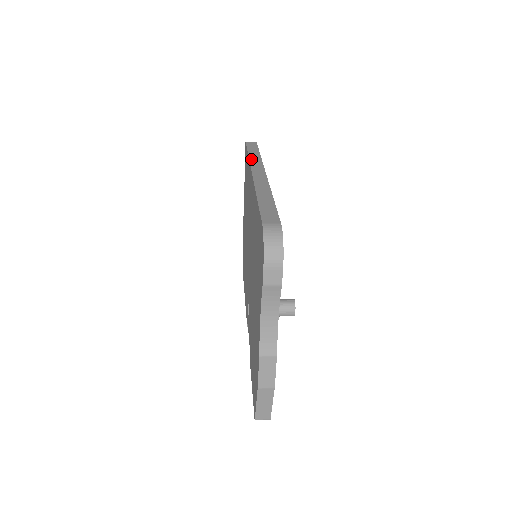
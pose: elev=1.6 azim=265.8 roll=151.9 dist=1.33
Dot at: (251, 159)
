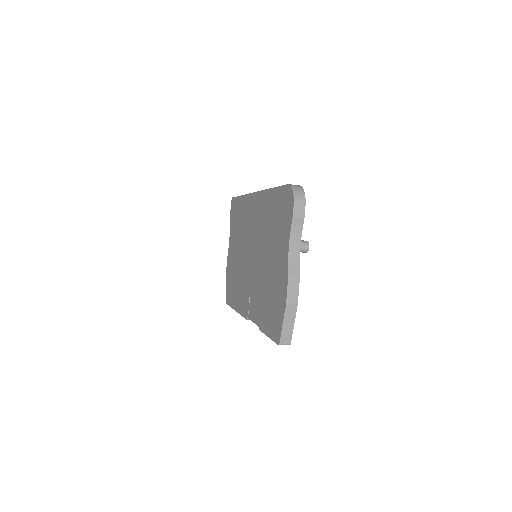
Dot at: occluded
